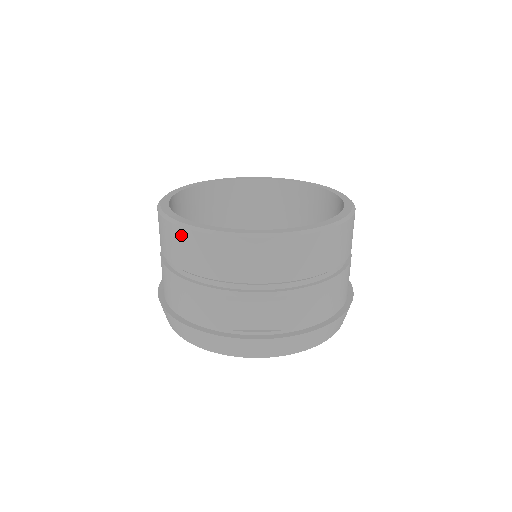
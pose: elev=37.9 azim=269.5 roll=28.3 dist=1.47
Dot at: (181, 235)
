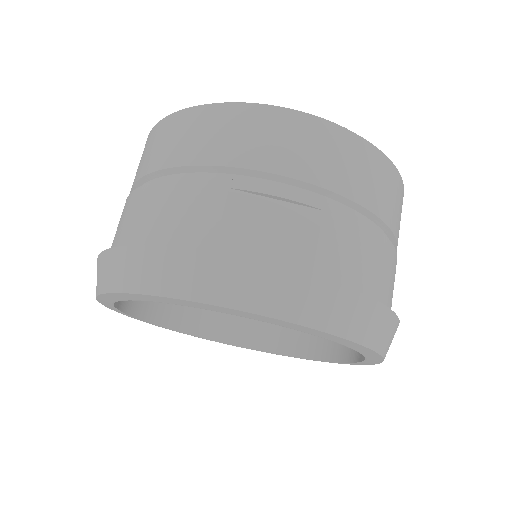
Dot at: (181, 119)
